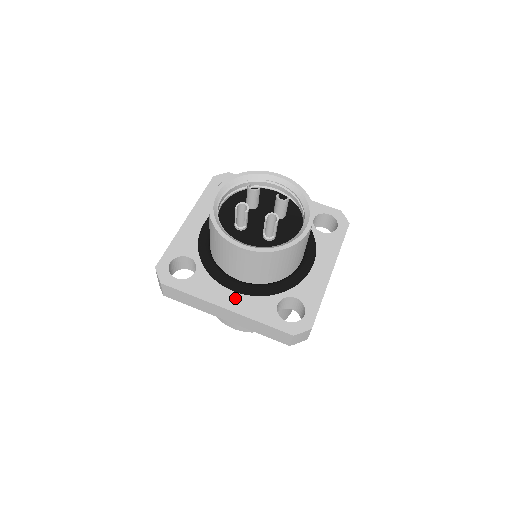
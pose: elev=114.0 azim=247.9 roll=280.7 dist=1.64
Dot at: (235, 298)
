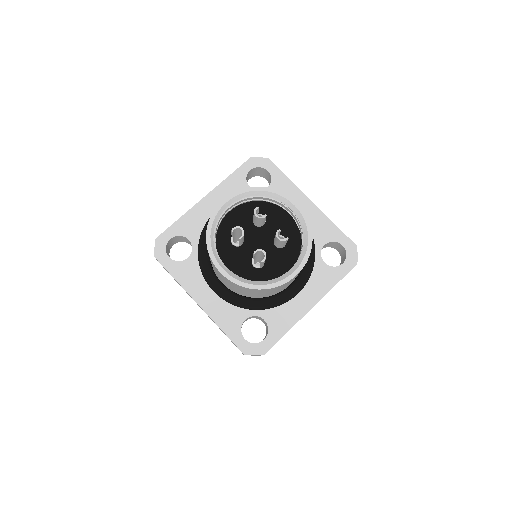
Dot at: (211, 298)
